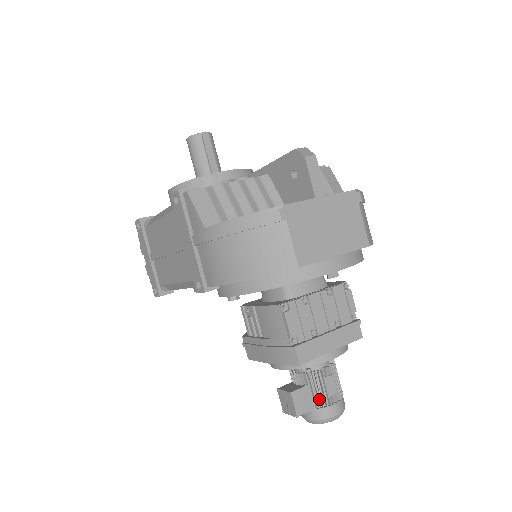
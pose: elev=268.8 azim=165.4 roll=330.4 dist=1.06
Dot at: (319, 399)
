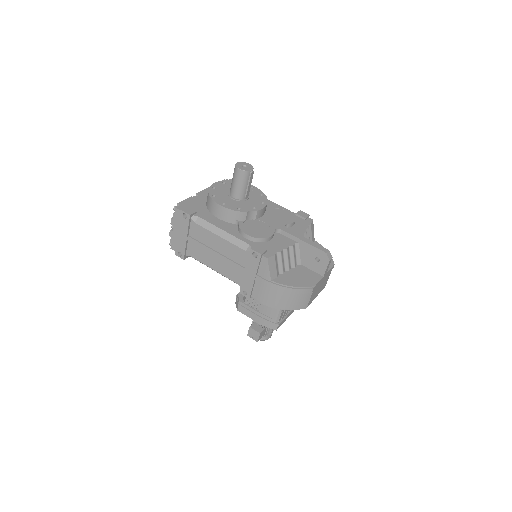
Dot at: (267, 332)
